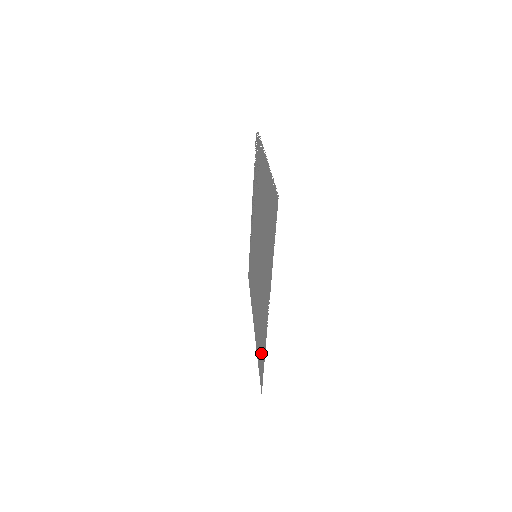
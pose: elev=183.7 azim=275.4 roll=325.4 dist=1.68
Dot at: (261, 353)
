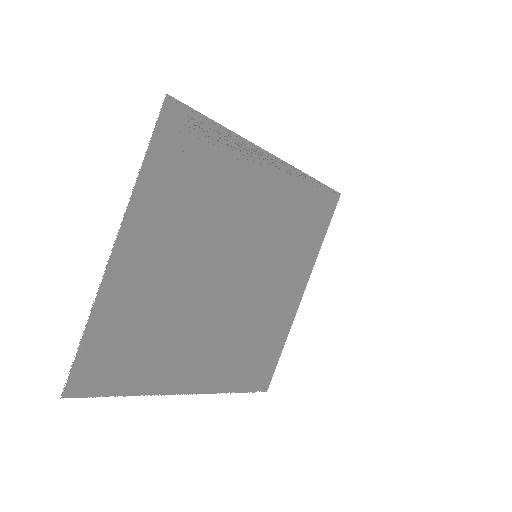
Dot at: (253, 369)
